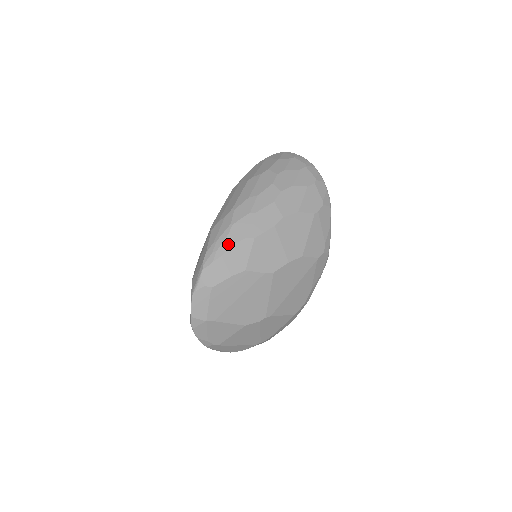
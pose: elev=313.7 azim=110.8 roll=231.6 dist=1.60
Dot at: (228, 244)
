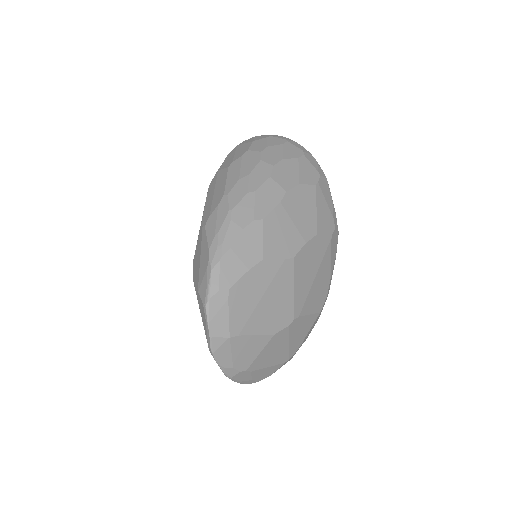
Dot at: (234, 232)
